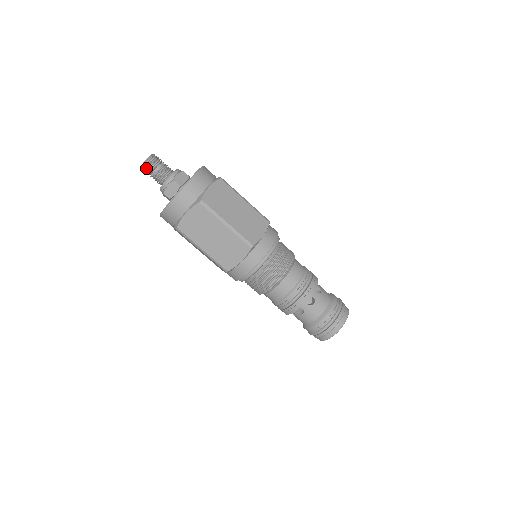
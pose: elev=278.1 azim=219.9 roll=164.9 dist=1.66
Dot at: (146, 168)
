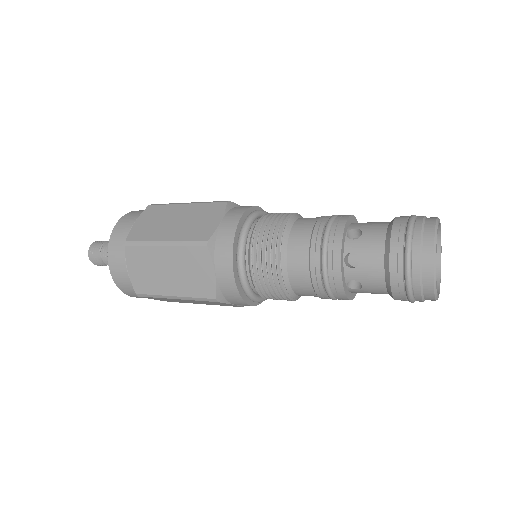
Dot at: (102, 265)
